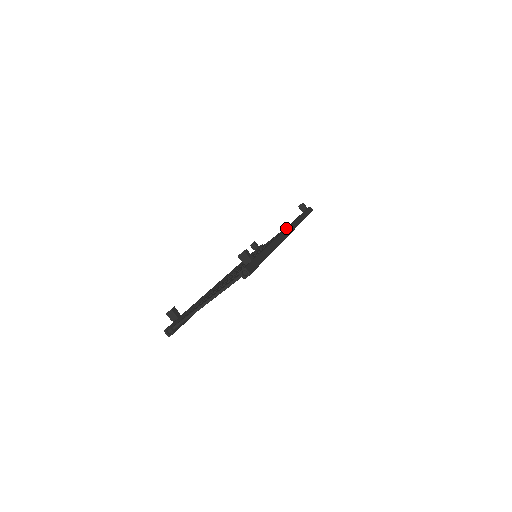
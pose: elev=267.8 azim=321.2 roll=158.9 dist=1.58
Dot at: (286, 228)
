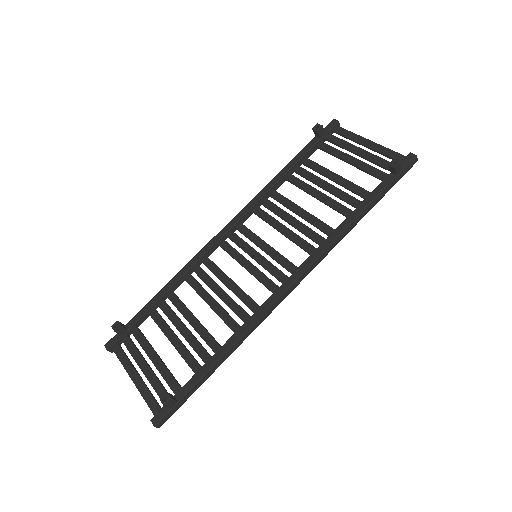
Dot at: (290, 286)
